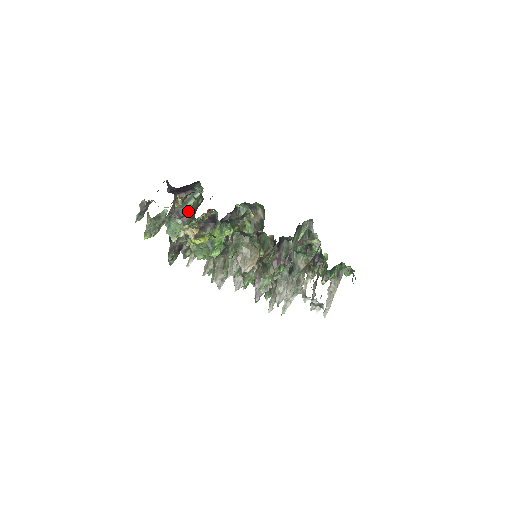
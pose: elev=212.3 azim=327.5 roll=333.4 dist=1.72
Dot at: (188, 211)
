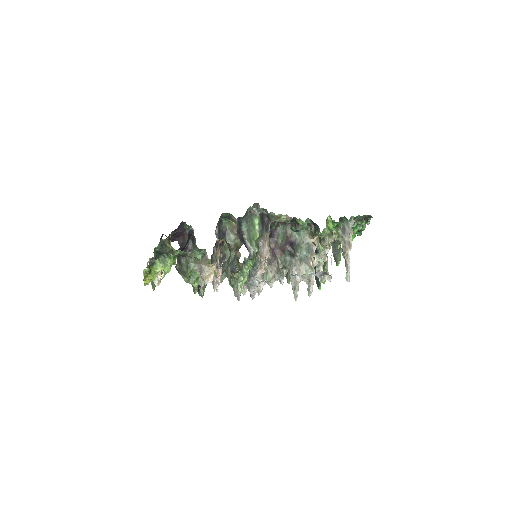
Dot at: occluded
